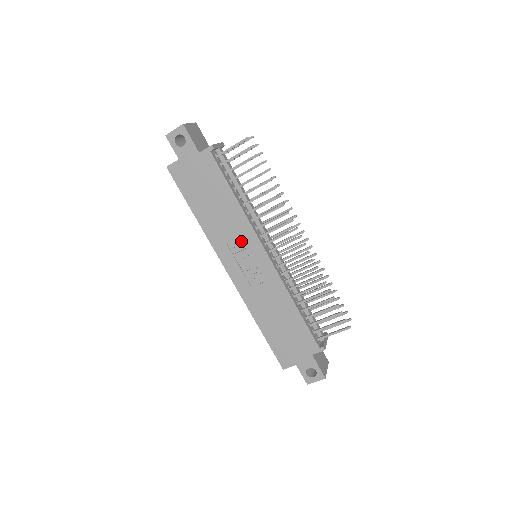
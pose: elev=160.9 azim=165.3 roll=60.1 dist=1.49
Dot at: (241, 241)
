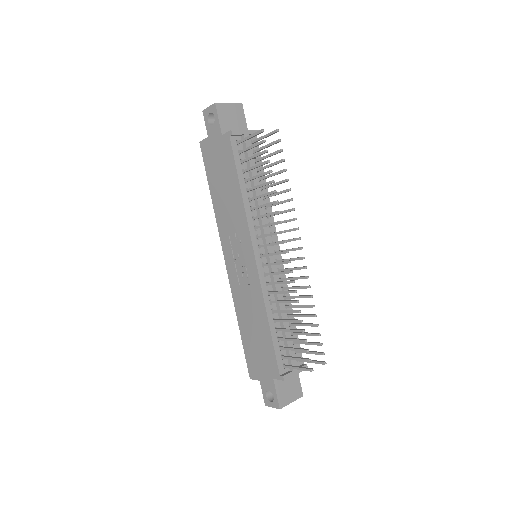
Dot at: (239, 235)
